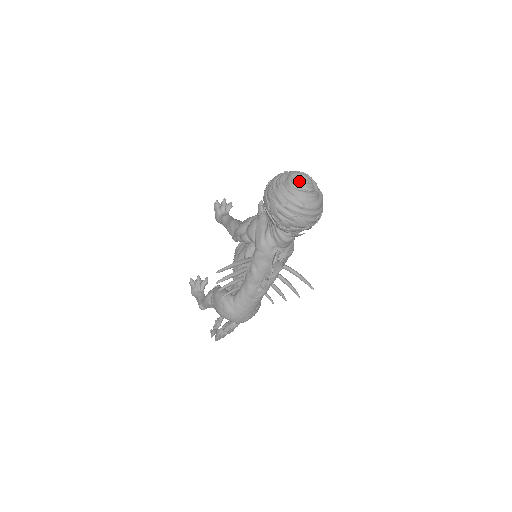
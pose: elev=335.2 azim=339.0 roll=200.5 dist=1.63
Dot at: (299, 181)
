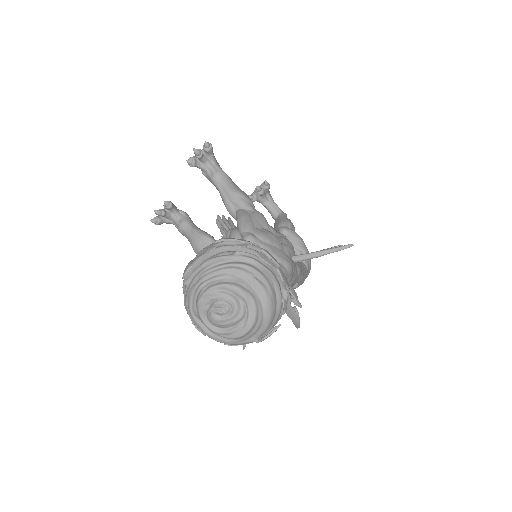
Dot at: (218, 324)
